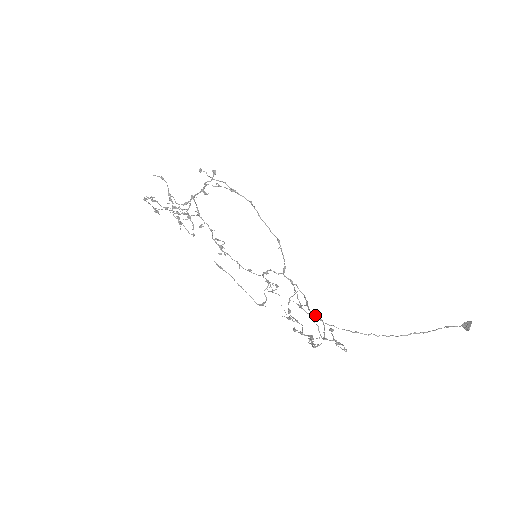
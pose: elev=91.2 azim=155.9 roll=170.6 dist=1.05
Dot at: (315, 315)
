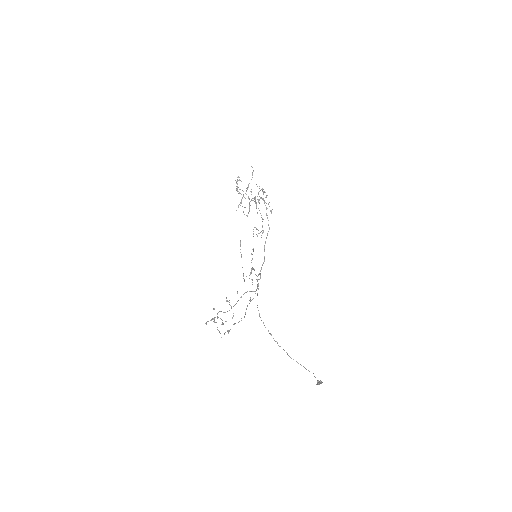
Dot at: occluded
